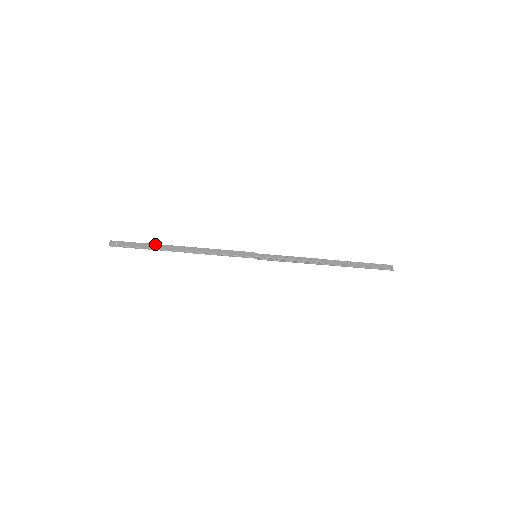
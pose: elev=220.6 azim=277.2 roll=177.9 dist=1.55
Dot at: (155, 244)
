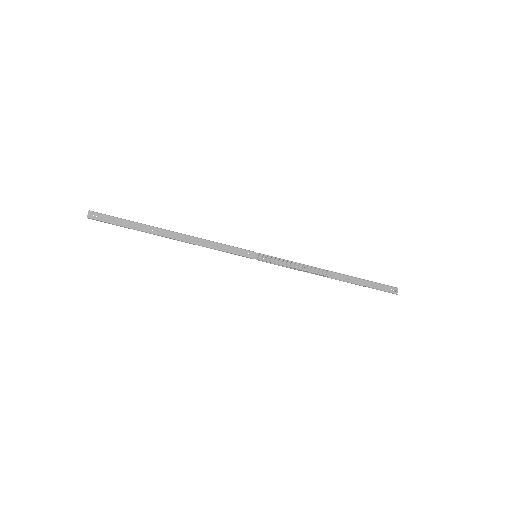
Dot at: (143, 224)
